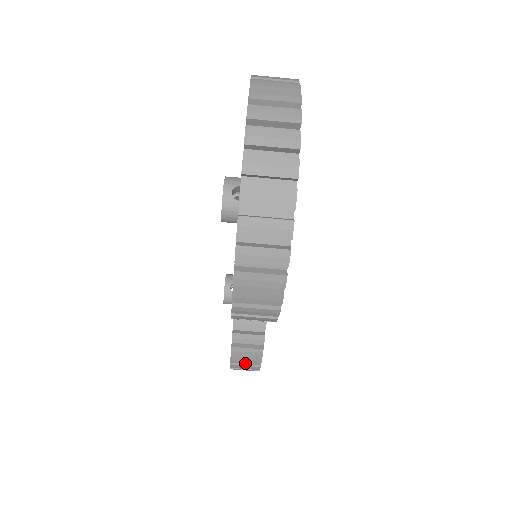
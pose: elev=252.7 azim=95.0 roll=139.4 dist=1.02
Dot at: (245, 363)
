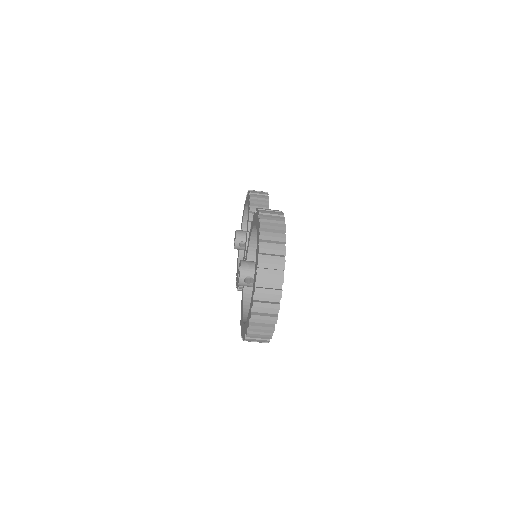
Dot at: occluded
